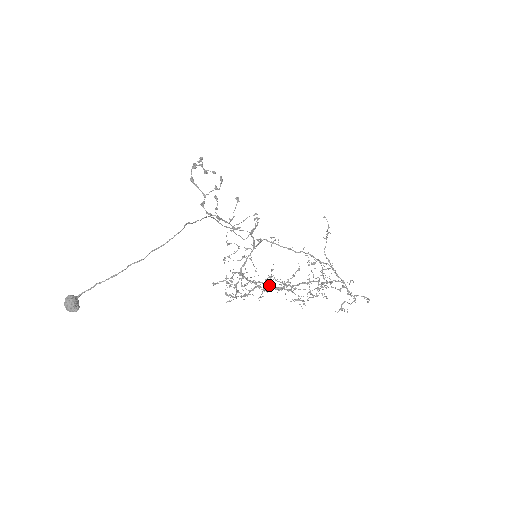
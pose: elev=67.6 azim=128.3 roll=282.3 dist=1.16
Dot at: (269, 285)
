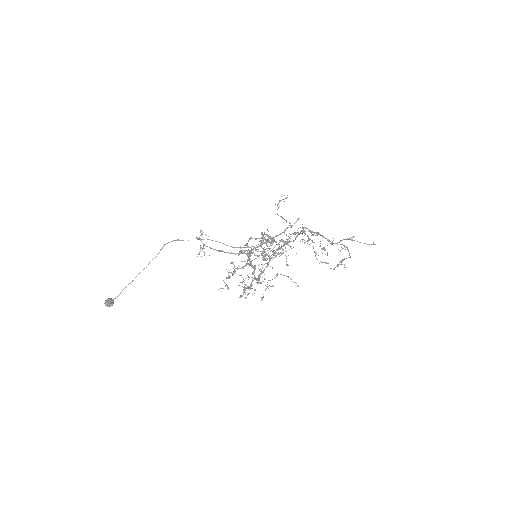
Dot at: (250, 264)
